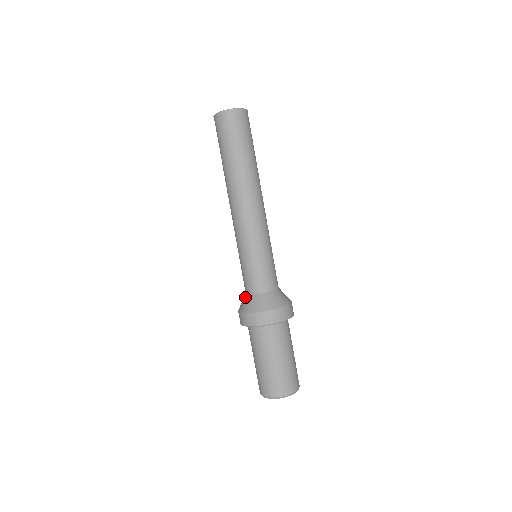
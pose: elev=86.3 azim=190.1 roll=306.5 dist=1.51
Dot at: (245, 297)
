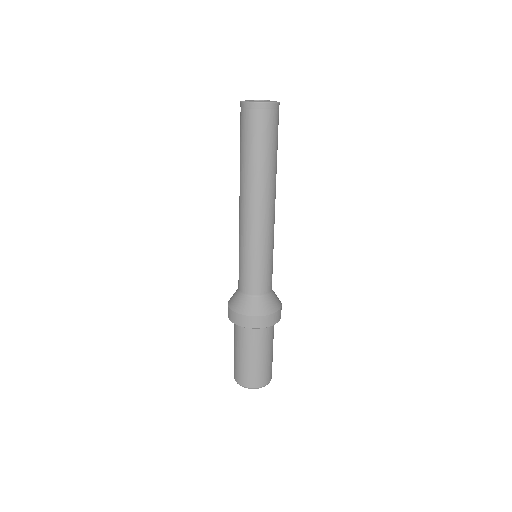
Dot at: occluded
